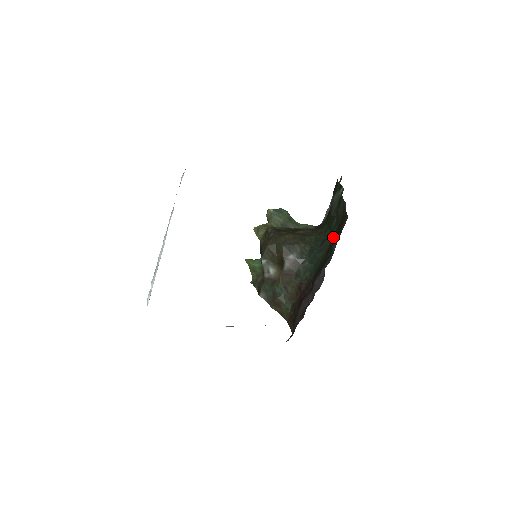
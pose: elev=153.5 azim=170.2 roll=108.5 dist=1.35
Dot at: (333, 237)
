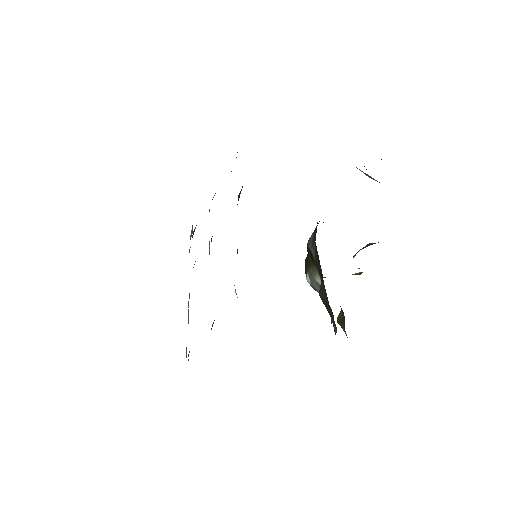
Dot at: occluded
